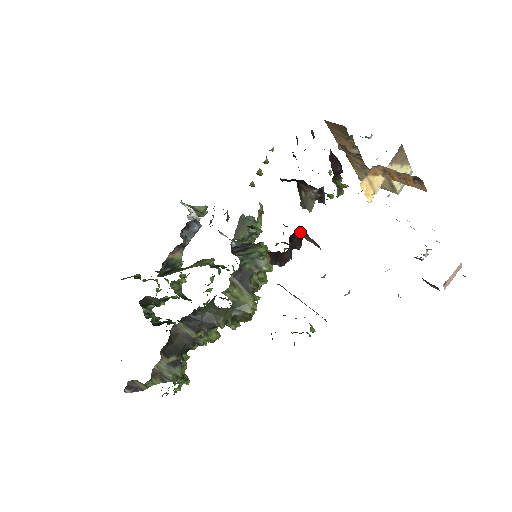
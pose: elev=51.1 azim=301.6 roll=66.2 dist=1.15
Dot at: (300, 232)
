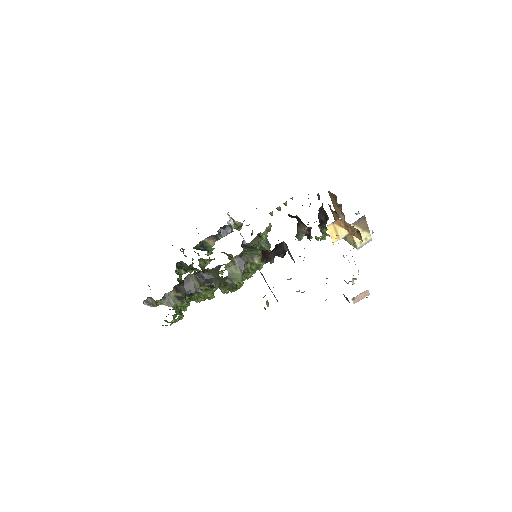
Dot at: (285, 245)
